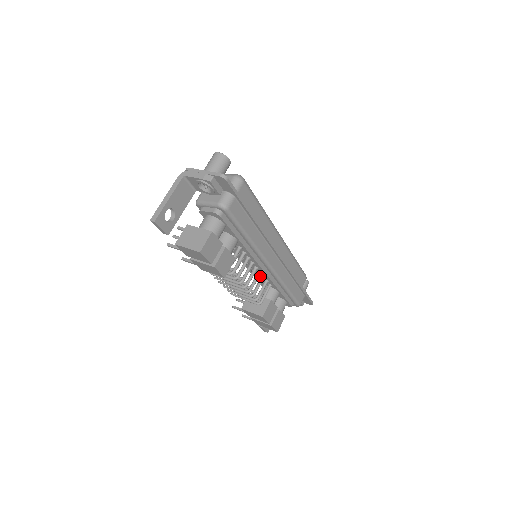
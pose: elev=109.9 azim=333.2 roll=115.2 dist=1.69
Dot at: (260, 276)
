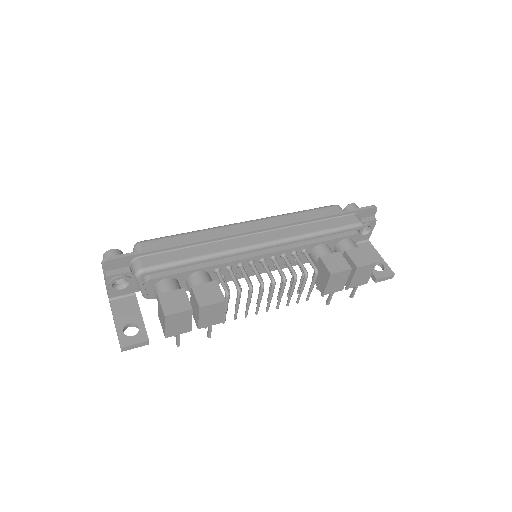
Dot at: occluded
